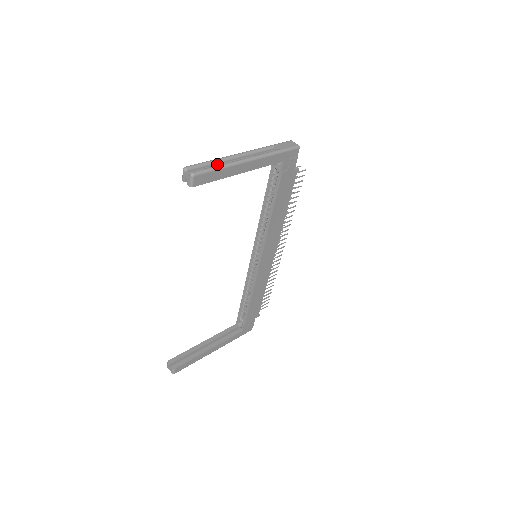
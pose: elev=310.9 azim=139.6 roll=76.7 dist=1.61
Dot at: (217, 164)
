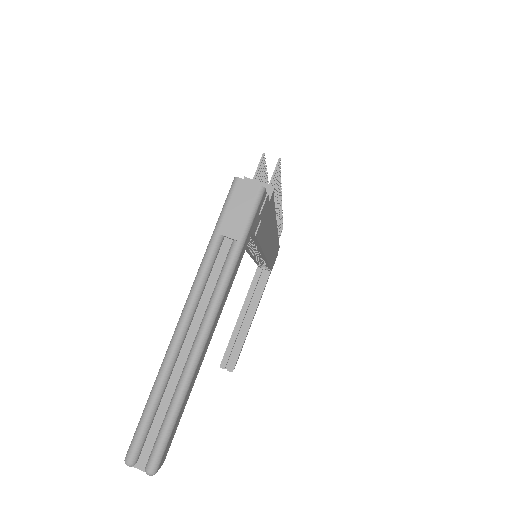
Dot at: (164, 391)
